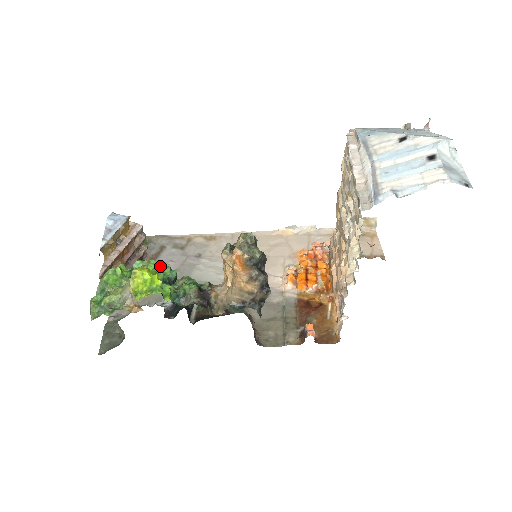
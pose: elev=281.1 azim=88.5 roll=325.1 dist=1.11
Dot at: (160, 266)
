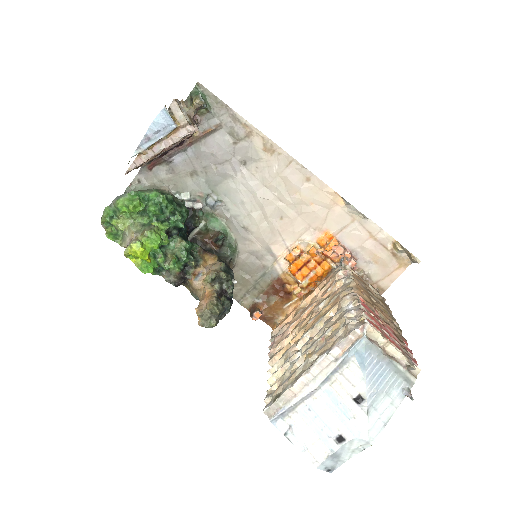
Dot at: (158, 243)
